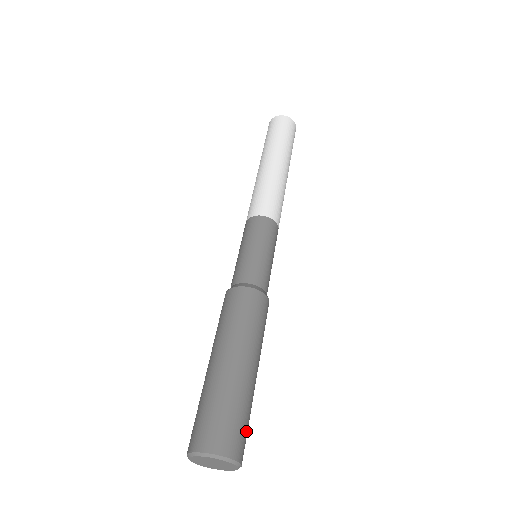
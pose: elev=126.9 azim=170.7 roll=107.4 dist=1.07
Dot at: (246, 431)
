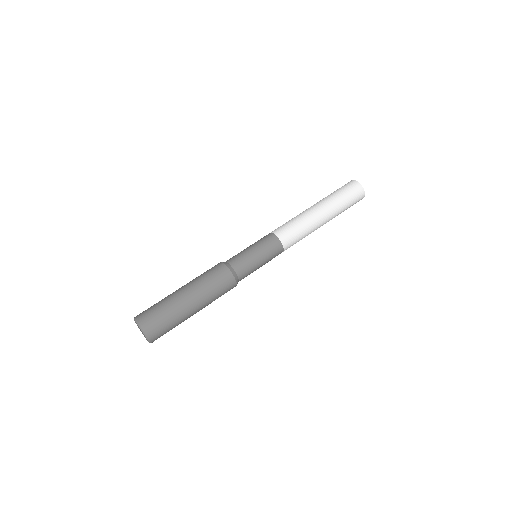
Dot at: occluded
